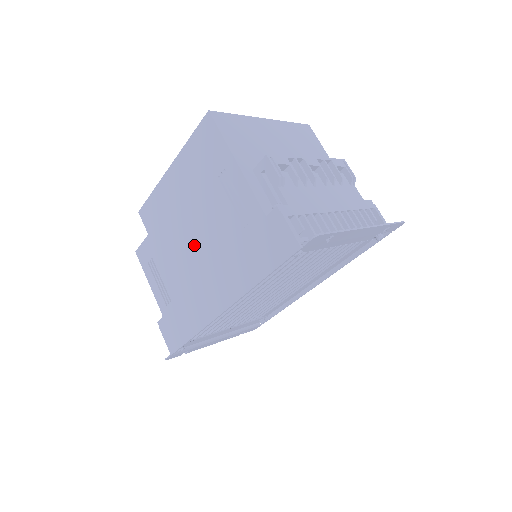
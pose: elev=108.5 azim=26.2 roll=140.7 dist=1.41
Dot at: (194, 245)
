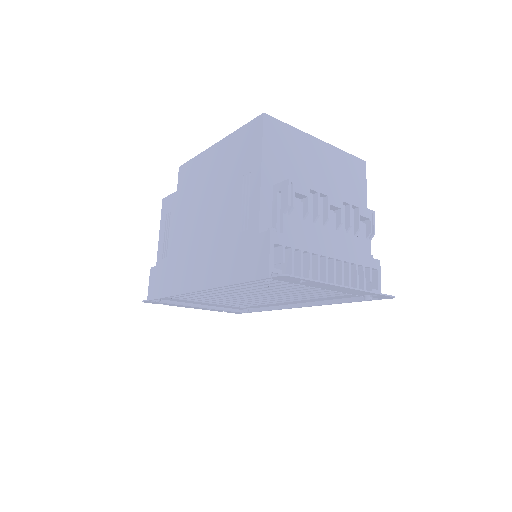
Dot at: (202, 222)
